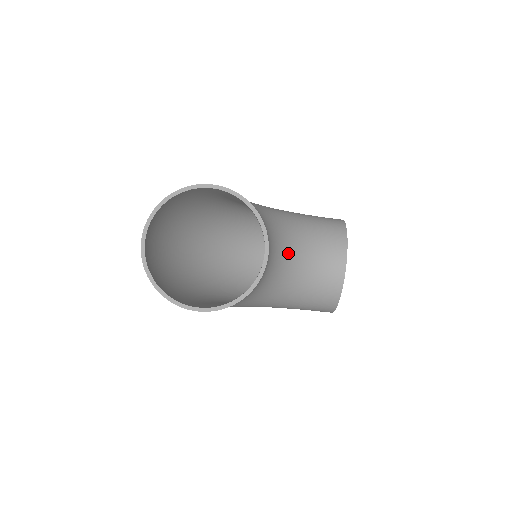
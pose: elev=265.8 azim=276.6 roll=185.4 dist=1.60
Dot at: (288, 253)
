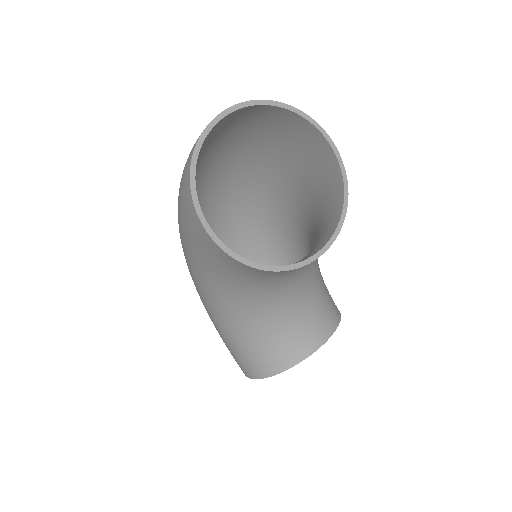
Dot at: (301, 281)
